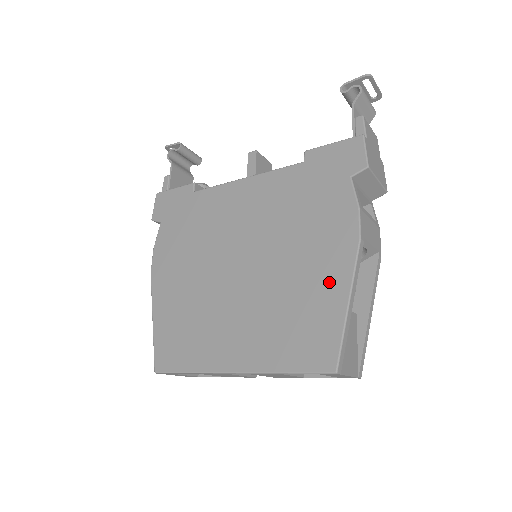
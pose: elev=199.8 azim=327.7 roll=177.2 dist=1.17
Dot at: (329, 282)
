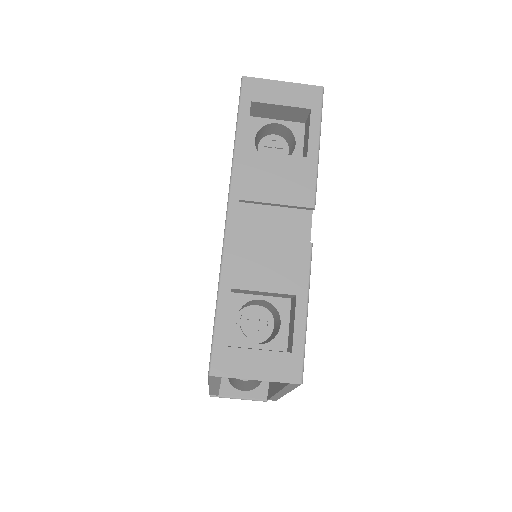
Dot at: occluded
